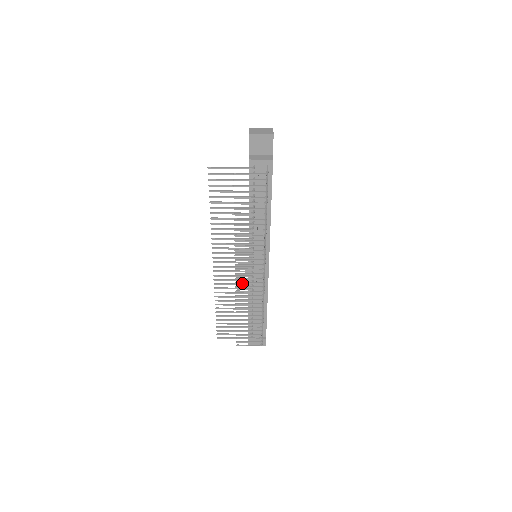
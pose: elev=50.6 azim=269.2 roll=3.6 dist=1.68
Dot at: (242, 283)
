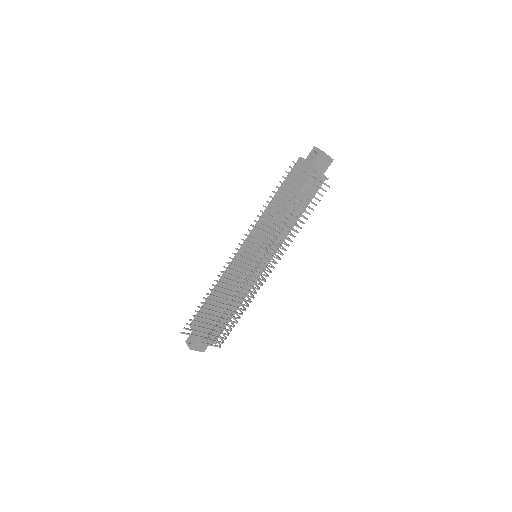
Dot at: (252, 276)
